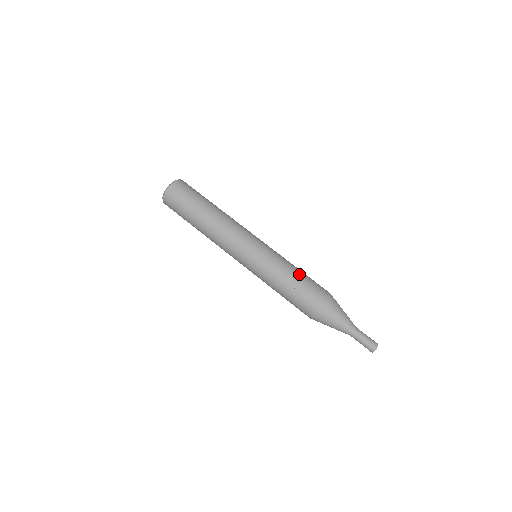
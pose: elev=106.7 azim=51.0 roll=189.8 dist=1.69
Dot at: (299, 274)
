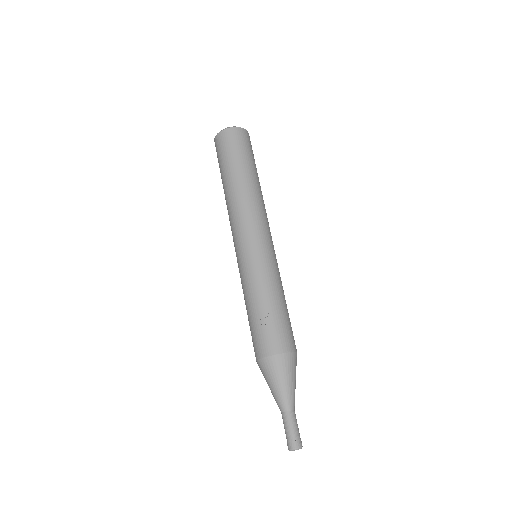
Dot at: (280, 306)
